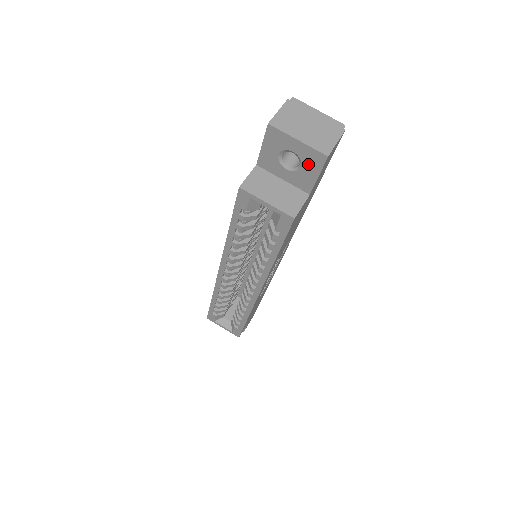
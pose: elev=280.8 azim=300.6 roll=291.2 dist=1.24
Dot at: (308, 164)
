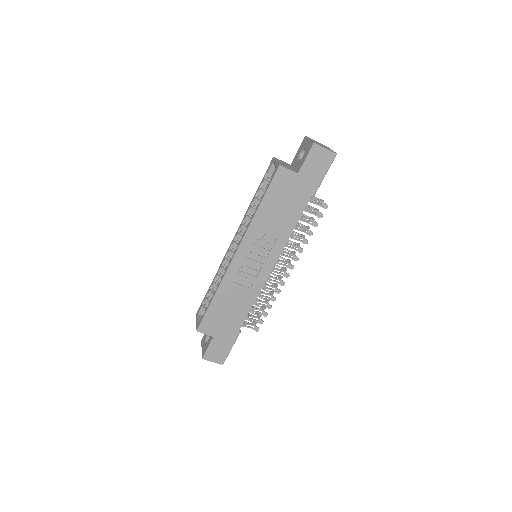
Dot at: (306, 152)
